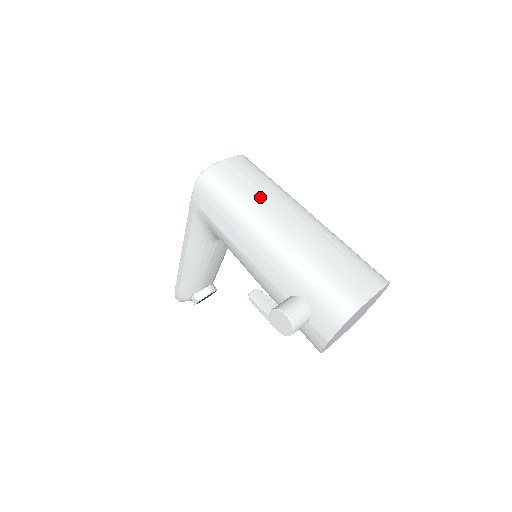
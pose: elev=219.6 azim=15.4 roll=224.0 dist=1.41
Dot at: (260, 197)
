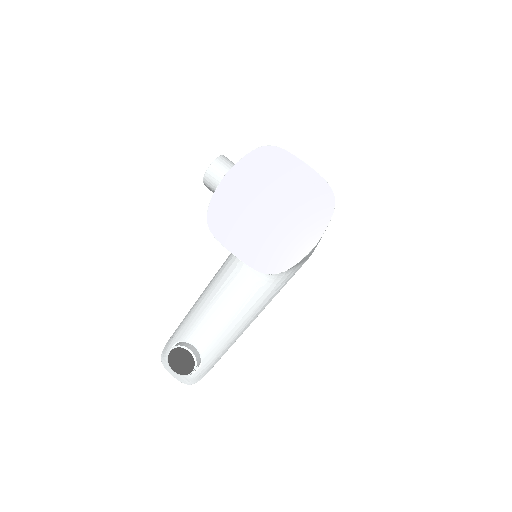
Dot at: occluded
